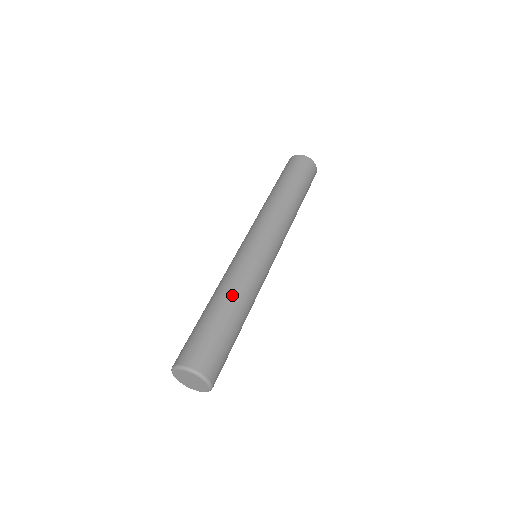
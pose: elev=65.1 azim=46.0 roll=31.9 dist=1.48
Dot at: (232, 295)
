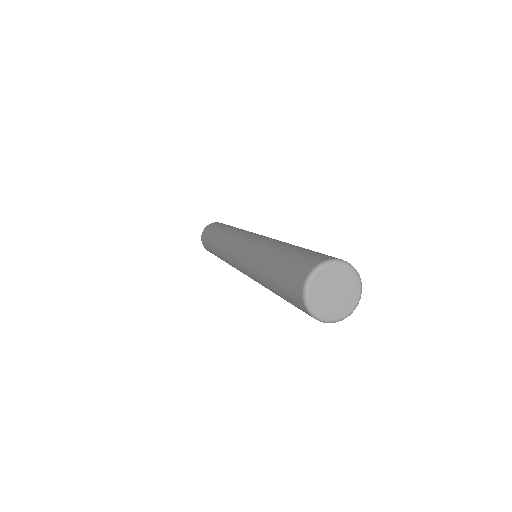
Dot at: occluded
